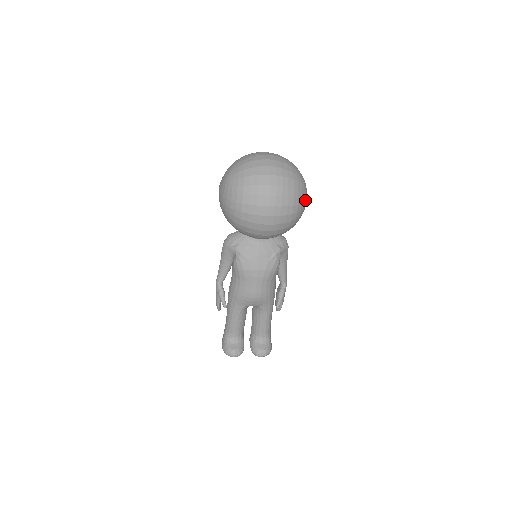
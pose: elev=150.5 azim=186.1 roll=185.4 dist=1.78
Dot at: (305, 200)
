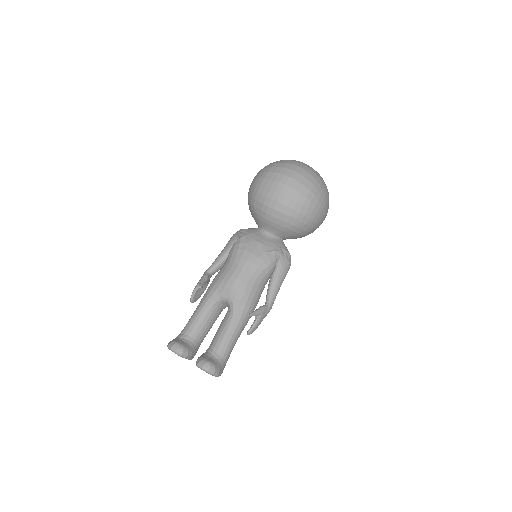
Dot at: (323, 205)
